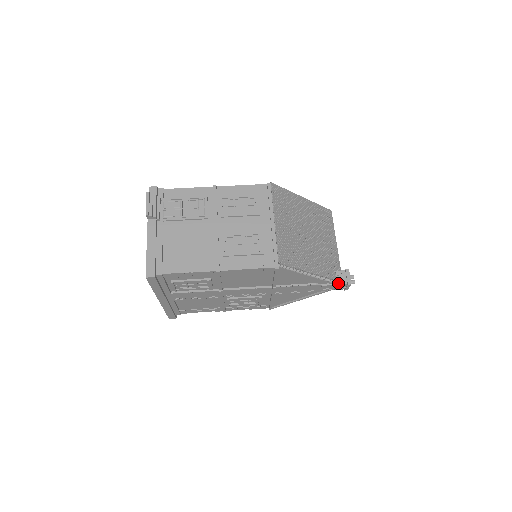
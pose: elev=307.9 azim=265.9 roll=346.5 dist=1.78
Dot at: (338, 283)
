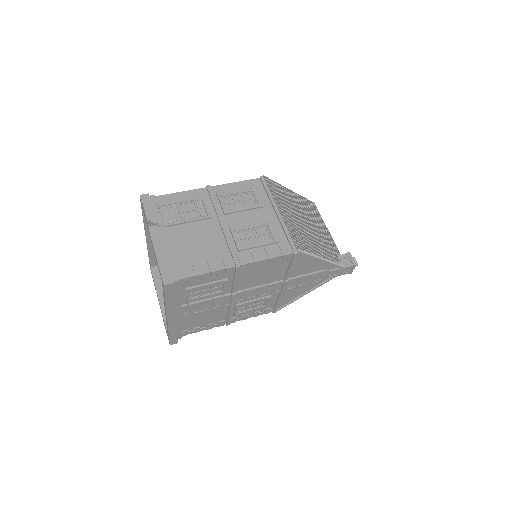
Dot at: (344, 266)
